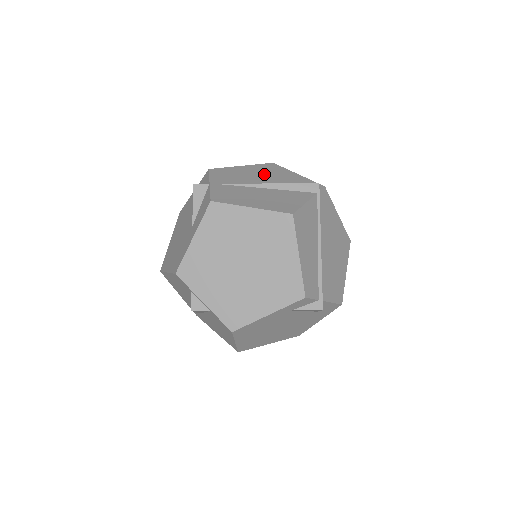
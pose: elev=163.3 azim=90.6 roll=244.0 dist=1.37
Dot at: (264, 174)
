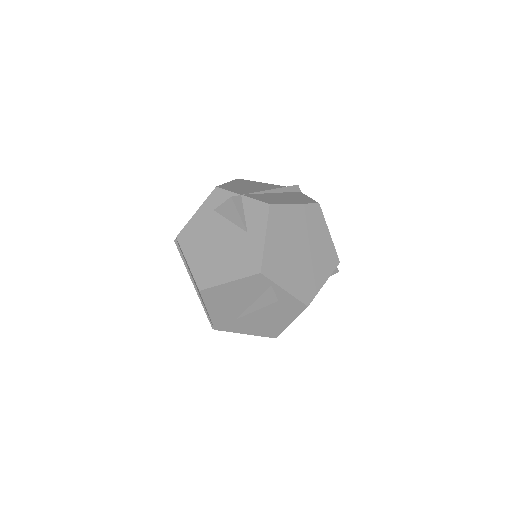
Dot at: (252, 185)
